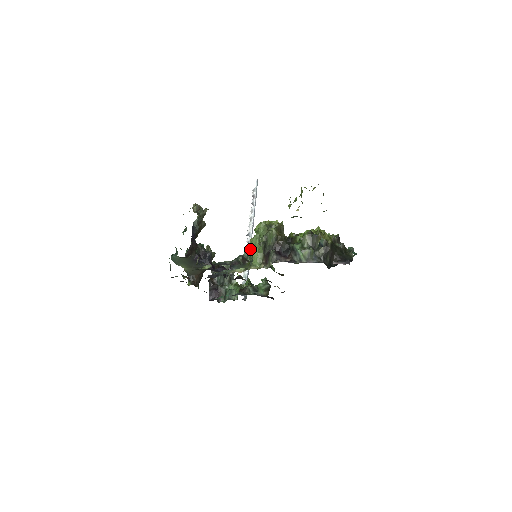
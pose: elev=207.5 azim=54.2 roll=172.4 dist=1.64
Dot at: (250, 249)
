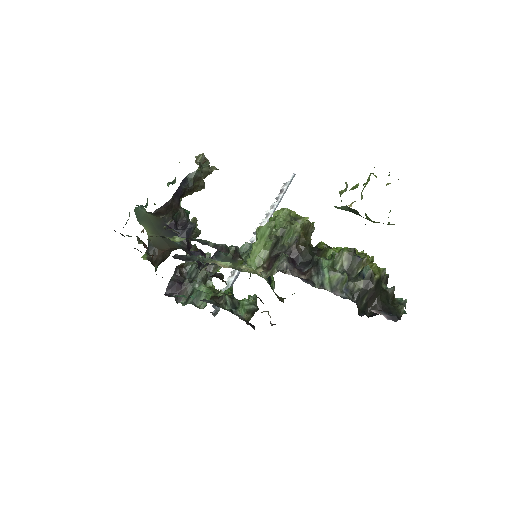
Dot at: (251, 245)
